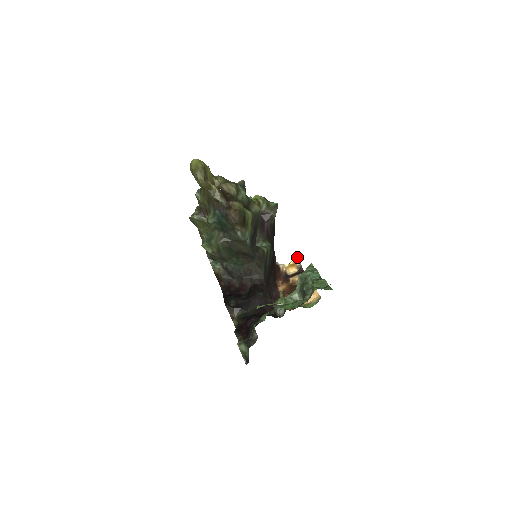
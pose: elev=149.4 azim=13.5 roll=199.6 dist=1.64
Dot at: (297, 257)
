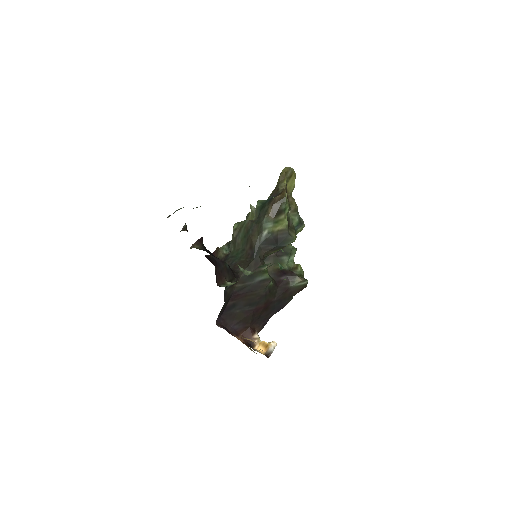
Dot at: occluded
